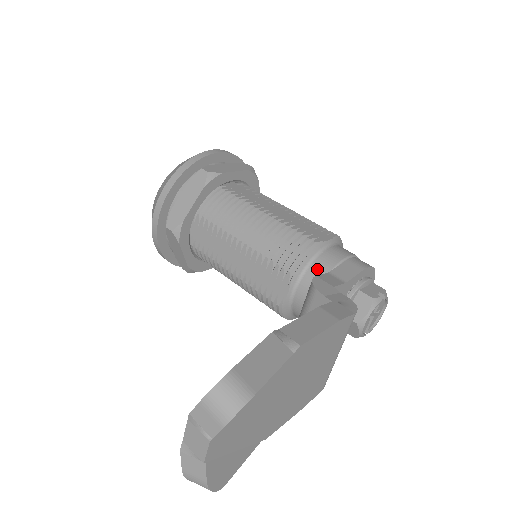
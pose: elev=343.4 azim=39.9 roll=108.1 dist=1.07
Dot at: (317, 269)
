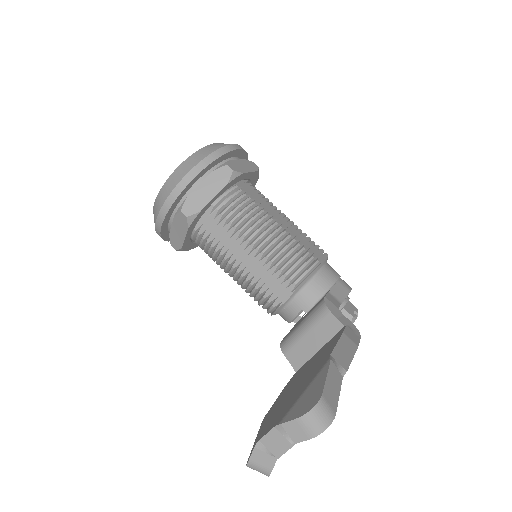
Dot at: (317, 285)
